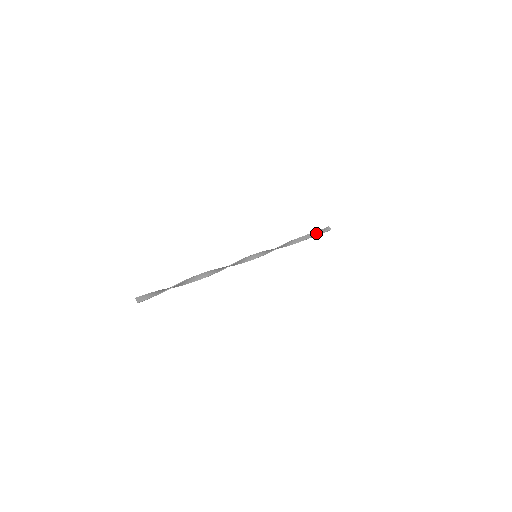
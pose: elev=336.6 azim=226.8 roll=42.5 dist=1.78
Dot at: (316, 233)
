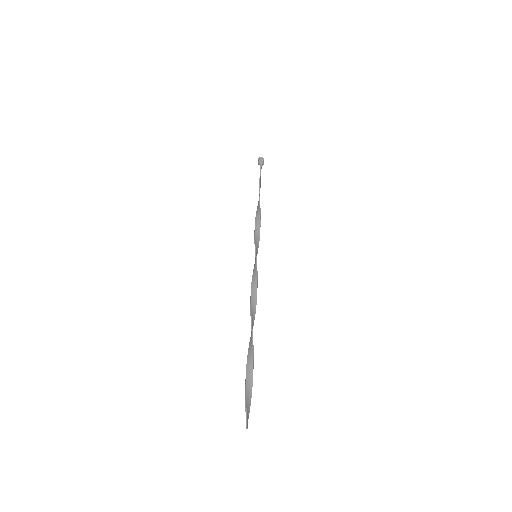
Dot at: occluded
